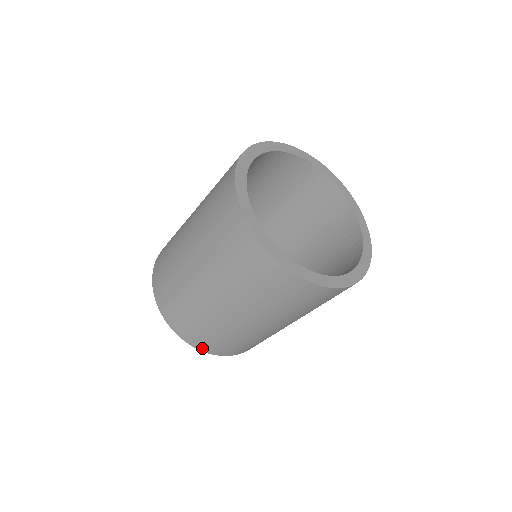
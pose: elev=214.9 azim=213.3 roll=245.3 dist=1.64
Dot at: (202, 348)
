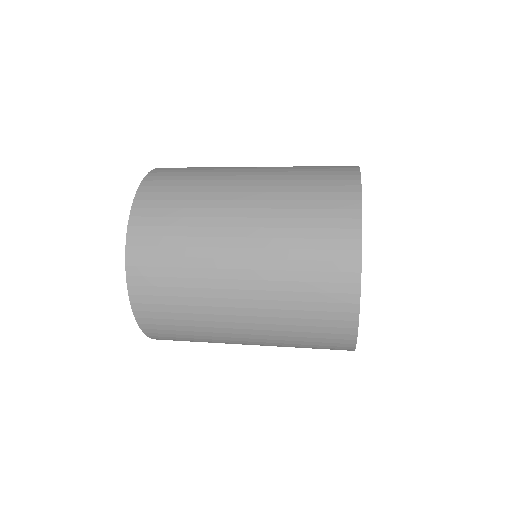
Dot at: occluded
